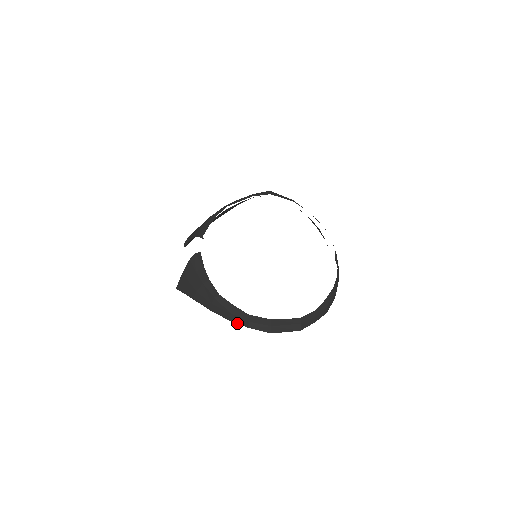
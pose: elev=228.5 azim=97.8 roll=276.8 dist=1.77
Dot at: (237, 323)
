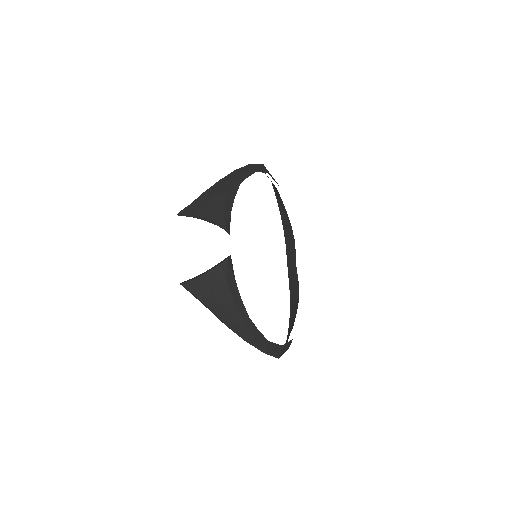
Dot at: (255, 347)
